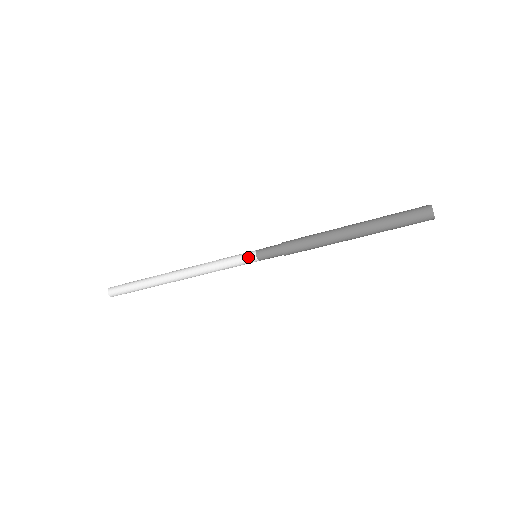
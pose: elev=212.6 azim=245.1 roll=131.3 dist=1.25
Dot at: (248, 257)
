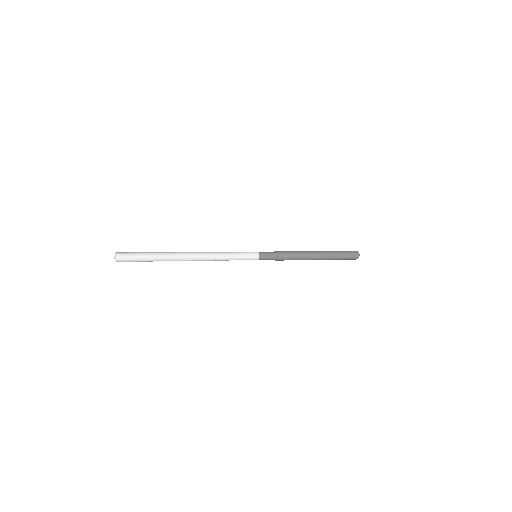
Dot at: occluded
